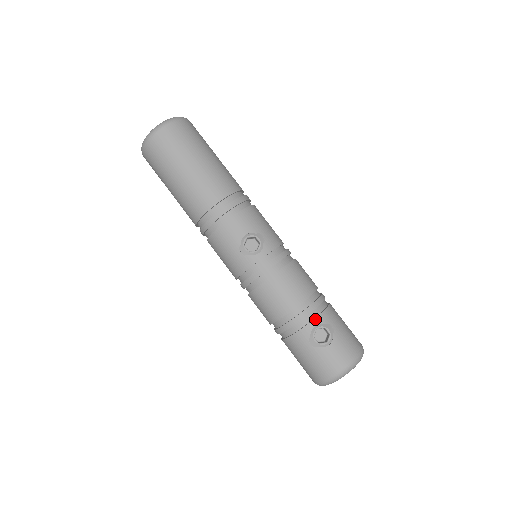
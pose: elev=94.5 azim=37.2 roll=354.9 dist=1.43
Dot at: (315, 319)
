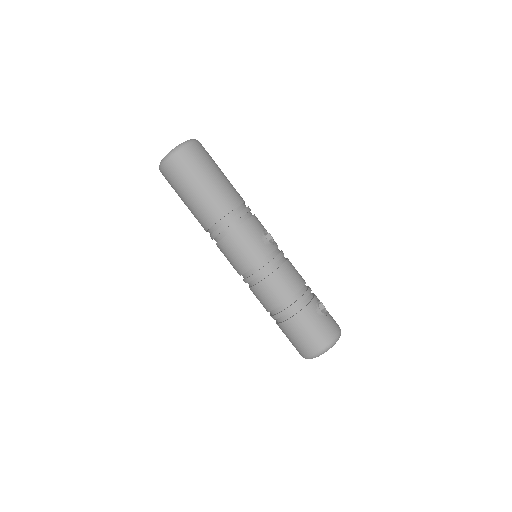
Dot at: (315, 296)
